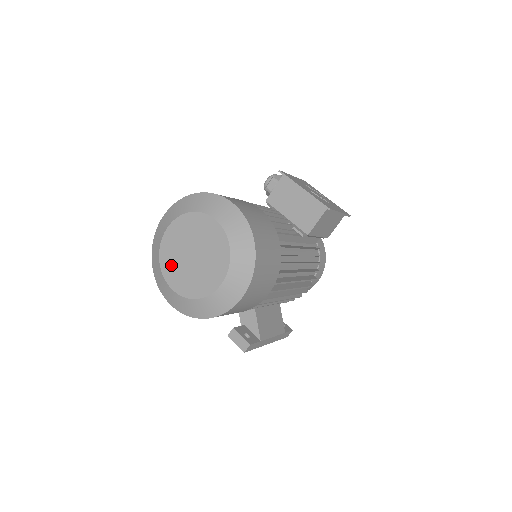
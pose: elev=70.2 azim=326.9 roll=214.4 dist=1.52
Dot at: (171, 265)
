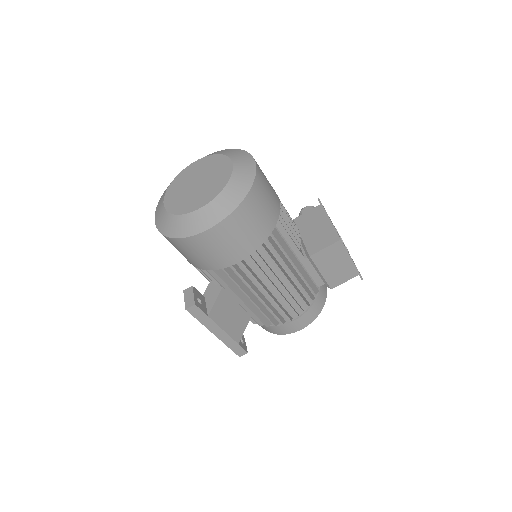
Dot at: (177, 187)
